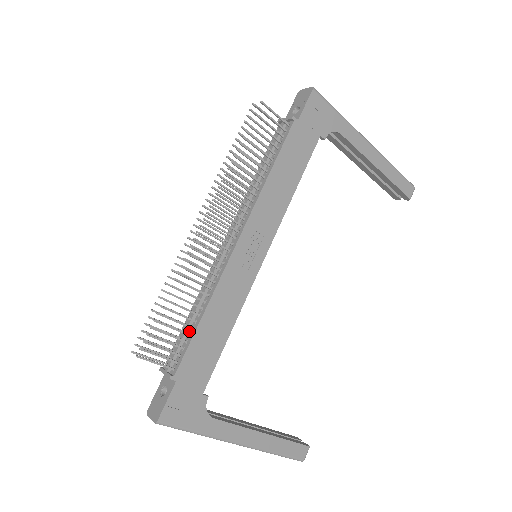
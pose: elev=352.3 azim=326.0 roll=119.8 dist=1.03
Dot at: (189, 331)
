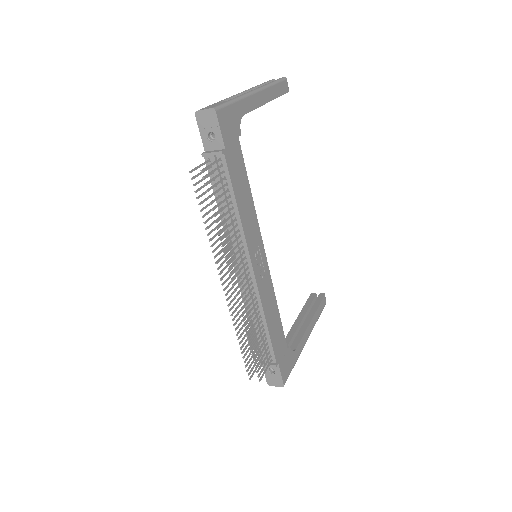
Dot at: occluded
